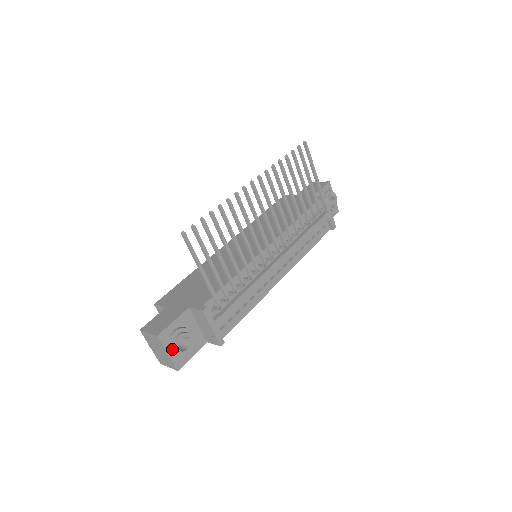
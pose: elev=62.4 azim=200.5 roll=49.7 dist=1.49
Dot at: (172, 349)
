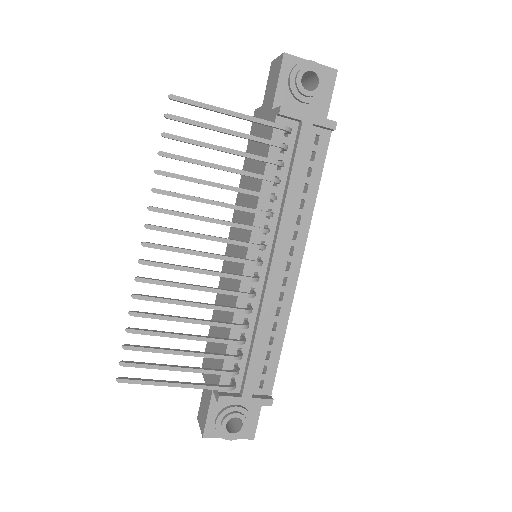
Dot at: (227, 436)
